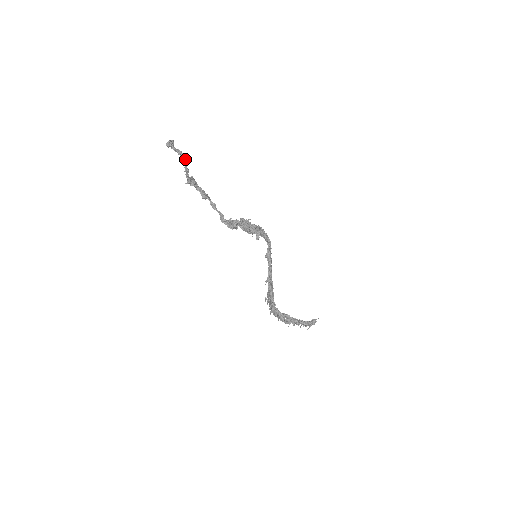
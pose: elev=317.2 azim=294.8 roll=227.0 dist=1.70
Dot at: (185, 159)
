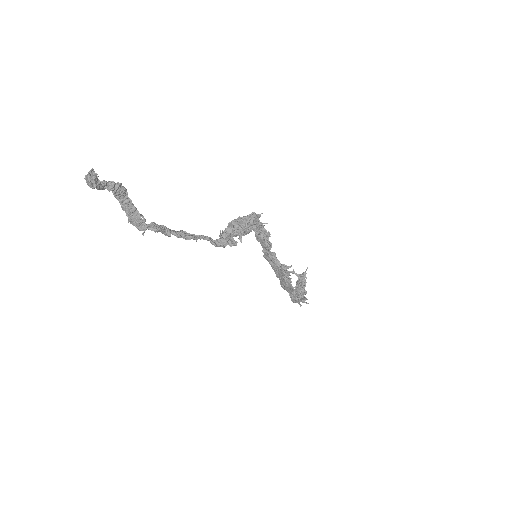
Dot at: (124, 191)
